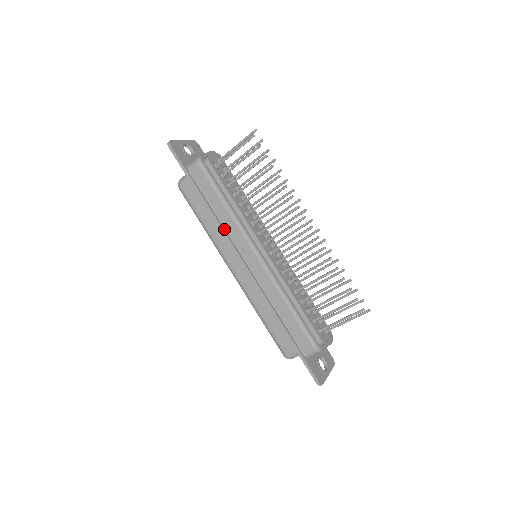
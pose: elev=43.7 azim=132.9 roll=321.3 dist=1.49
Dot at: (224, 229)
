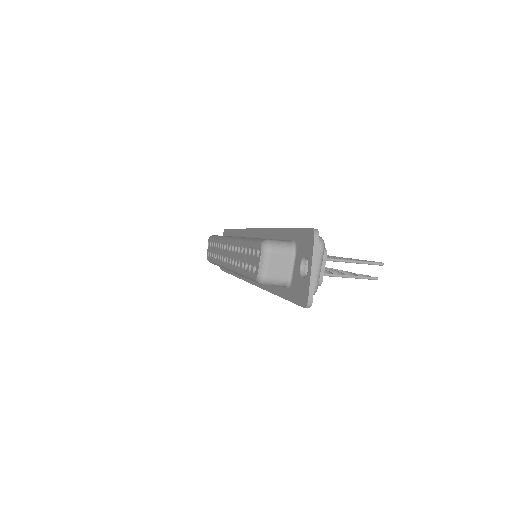
Dot at: occluded
